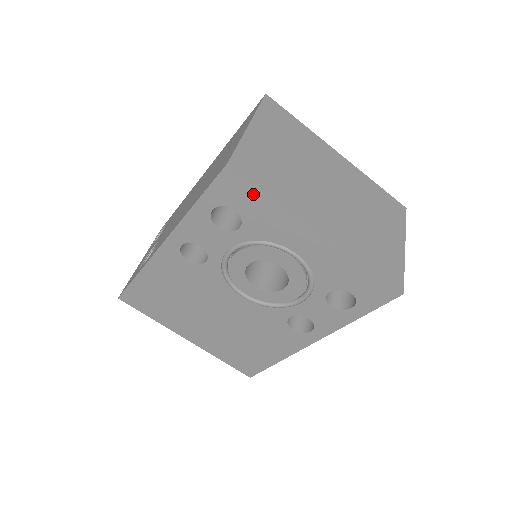
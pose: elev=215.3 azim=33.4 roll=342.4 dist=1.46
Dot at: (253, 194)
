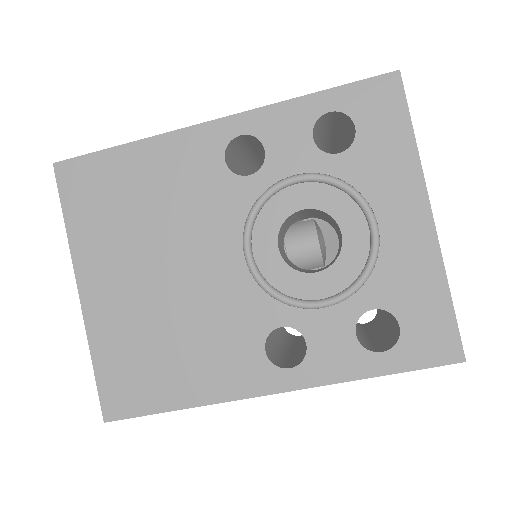
Dot at: (395, 120)
